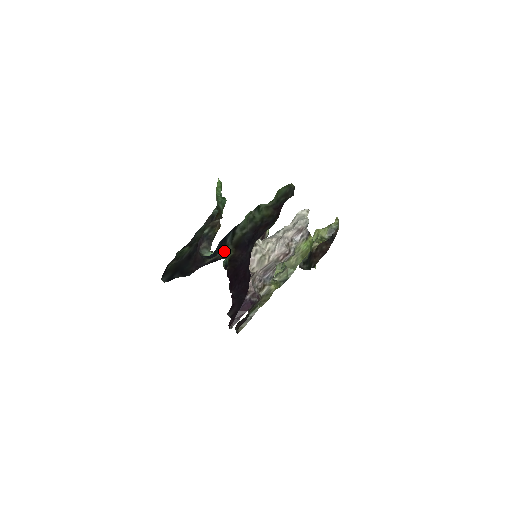
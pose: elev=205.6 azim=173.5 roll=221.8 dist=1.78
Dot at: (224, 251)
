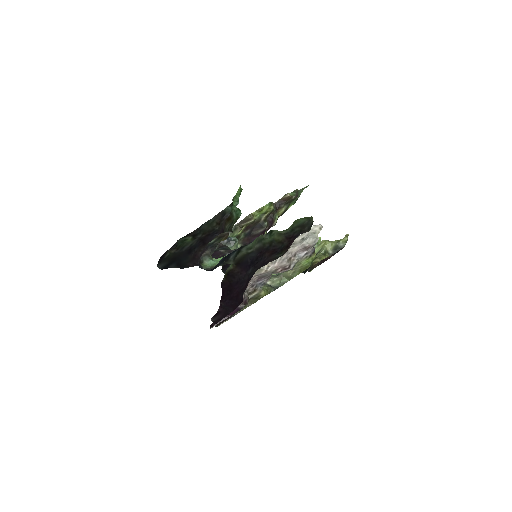
Dot at: (225, 264)
